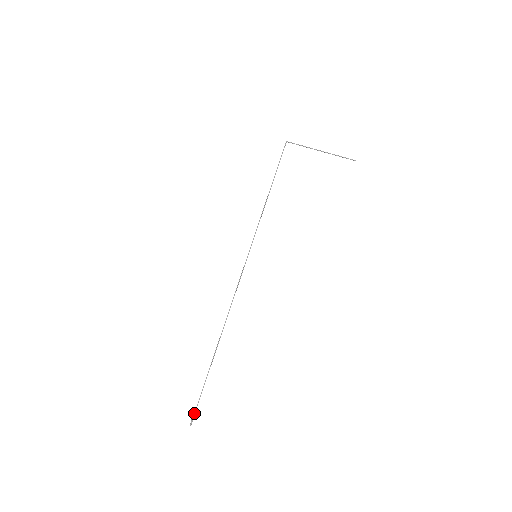
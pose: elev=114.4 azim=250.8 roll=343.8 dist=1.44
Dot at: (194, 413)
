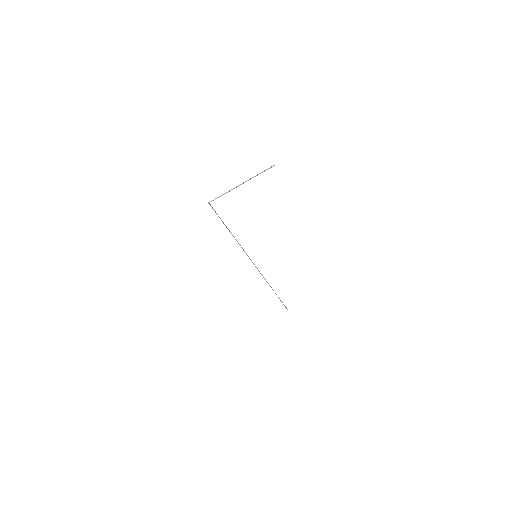
Dot at: (285, 307)
